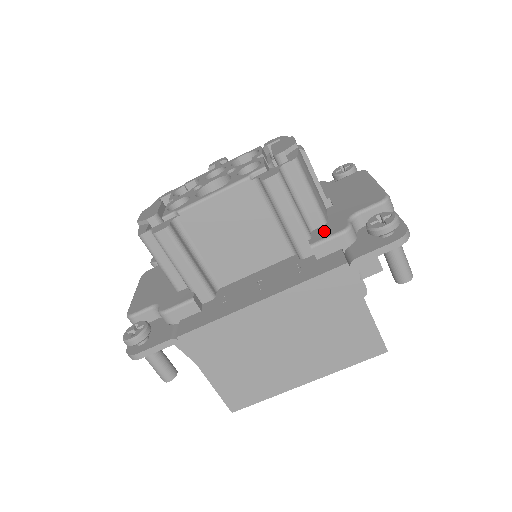
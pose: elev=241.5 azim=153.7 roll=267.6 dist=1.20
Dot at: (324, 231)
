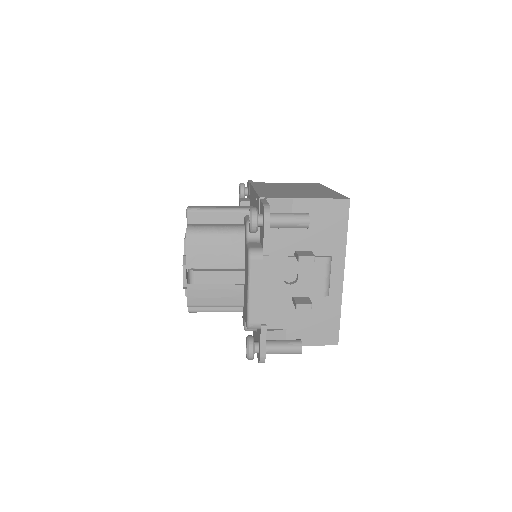
Dot at: (243, 315)
